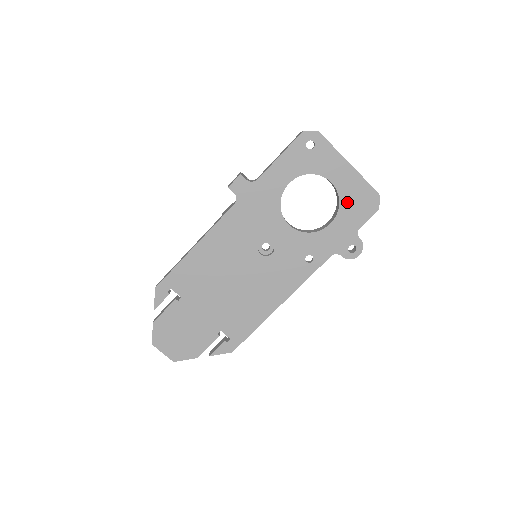
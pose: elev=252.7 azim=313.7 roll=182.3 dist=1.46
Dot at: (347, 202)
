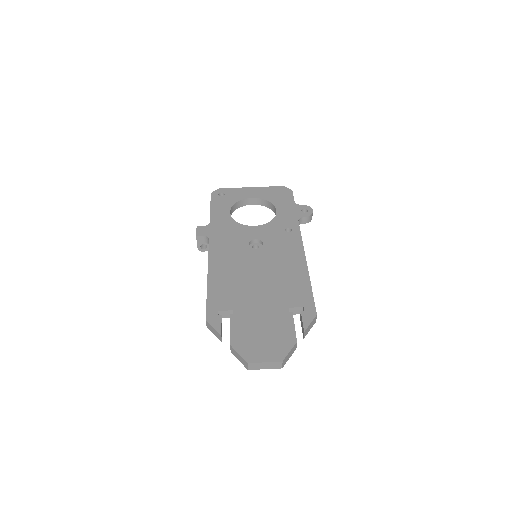
Dot at: (272, 198)
